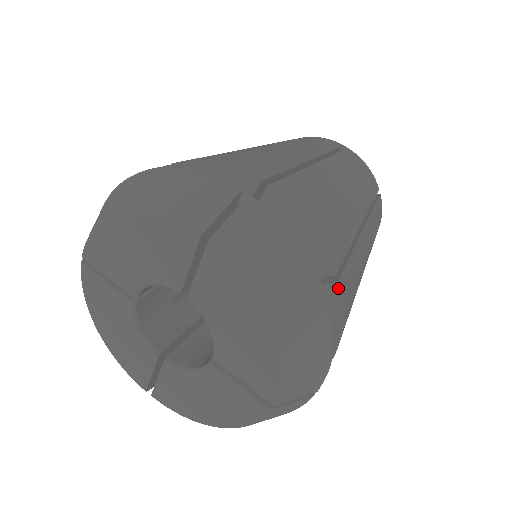
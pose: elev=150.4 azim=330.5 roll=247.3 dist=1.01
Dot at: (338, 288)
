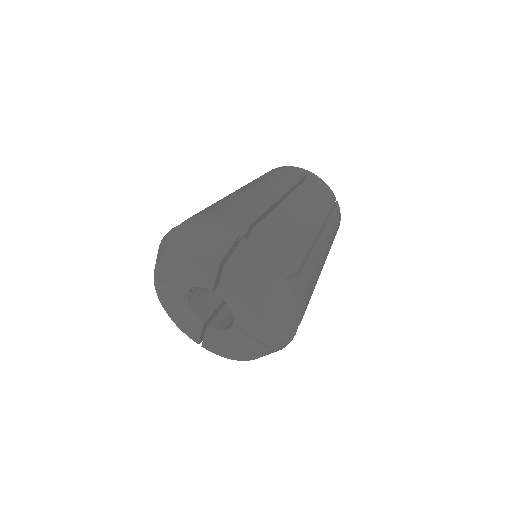
Dot at: (299, 280)
